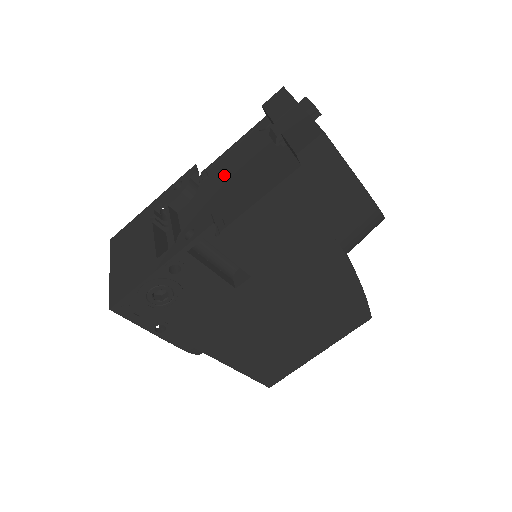
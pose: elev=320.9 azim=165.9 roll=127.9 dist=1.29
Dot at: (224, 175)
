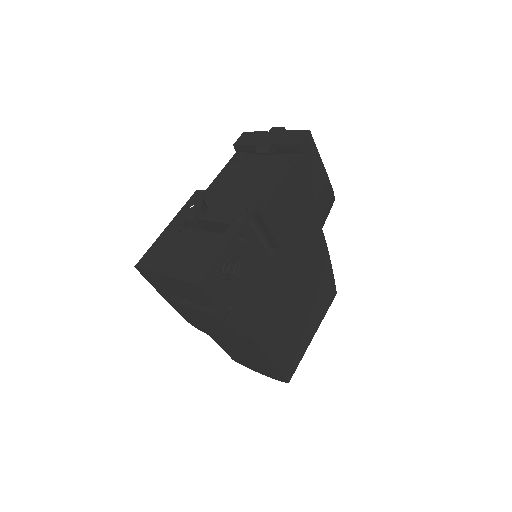
Dot at: (229, 188)
